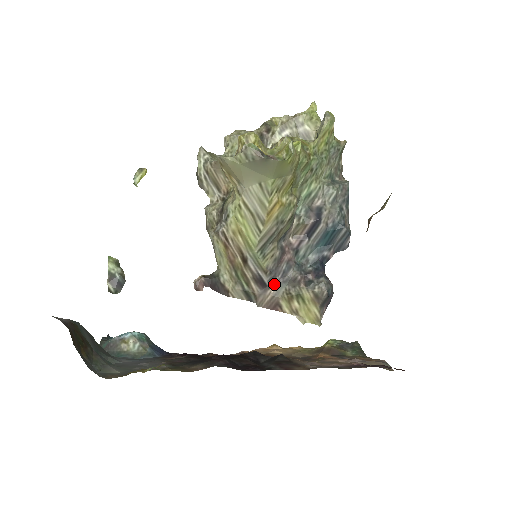
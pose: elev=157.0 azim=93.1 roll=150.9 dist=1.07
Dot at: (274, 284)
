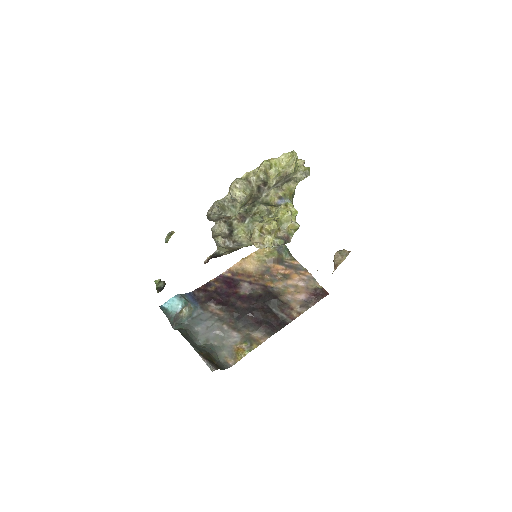
Dot at: occluded
